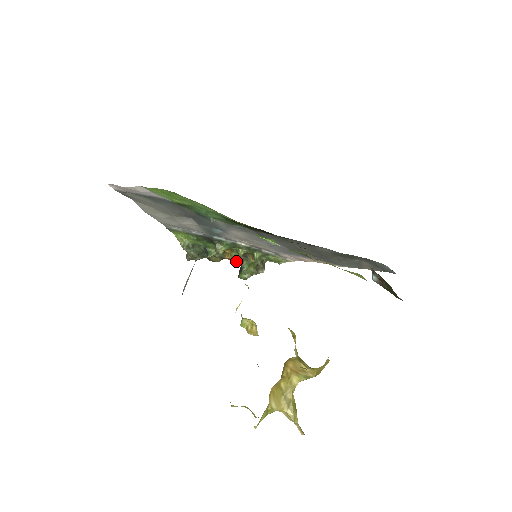
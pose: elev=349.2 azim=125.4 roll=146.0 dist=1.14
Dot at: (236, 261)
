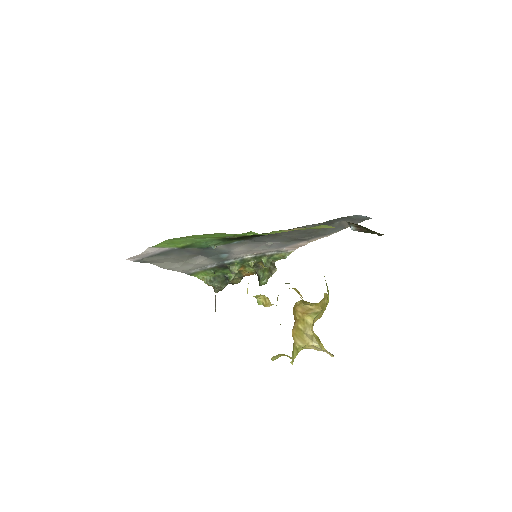
Dot at: (253, 274)
